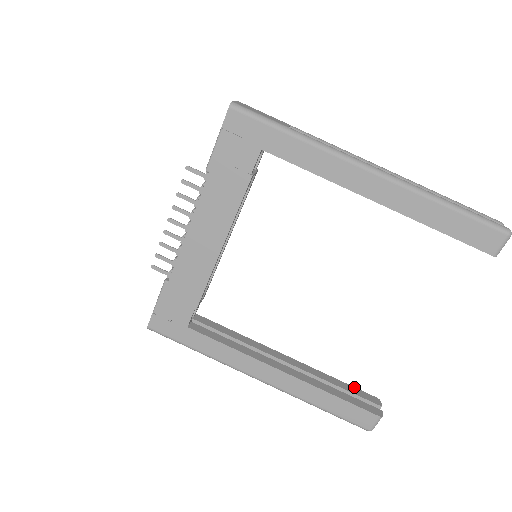
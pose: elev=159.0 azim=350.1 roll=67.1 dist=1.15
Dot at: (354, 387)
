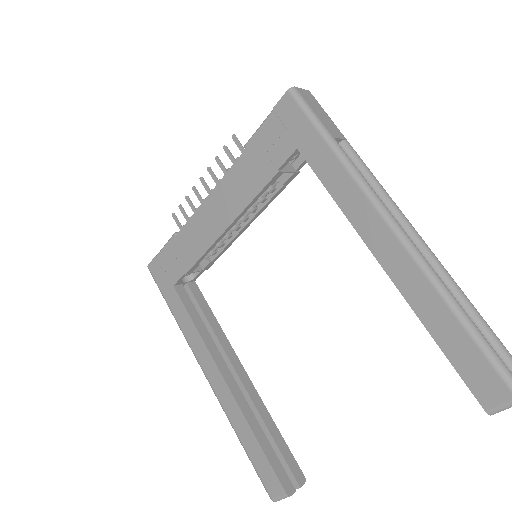
Dot at: occluded
